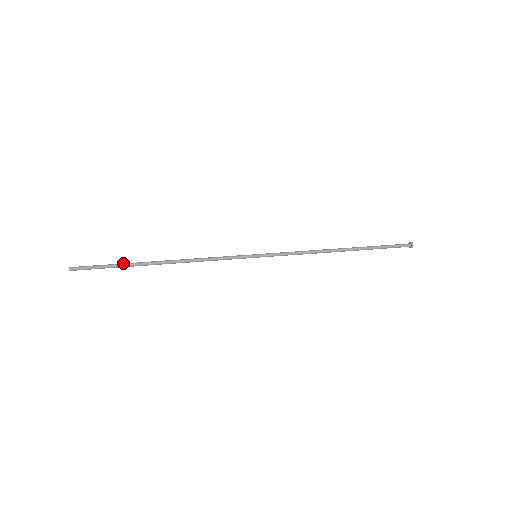
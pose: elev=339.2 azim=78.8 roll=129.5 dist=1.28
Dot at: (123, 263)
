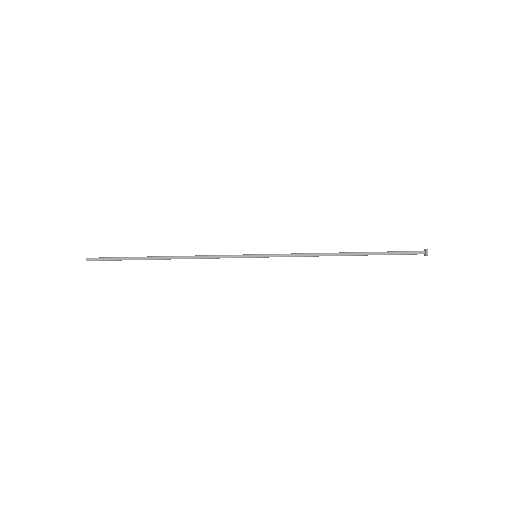
Dot at: (133, 257)
